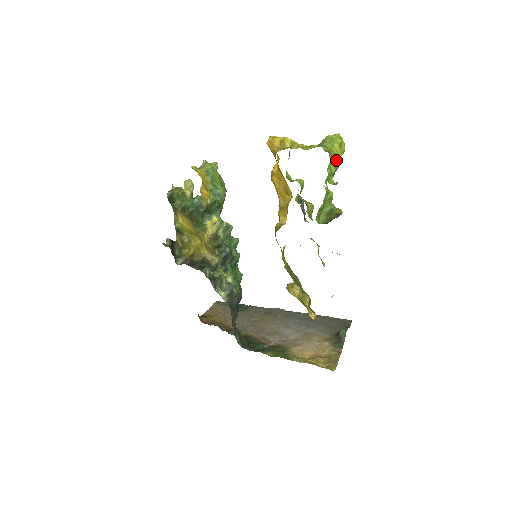
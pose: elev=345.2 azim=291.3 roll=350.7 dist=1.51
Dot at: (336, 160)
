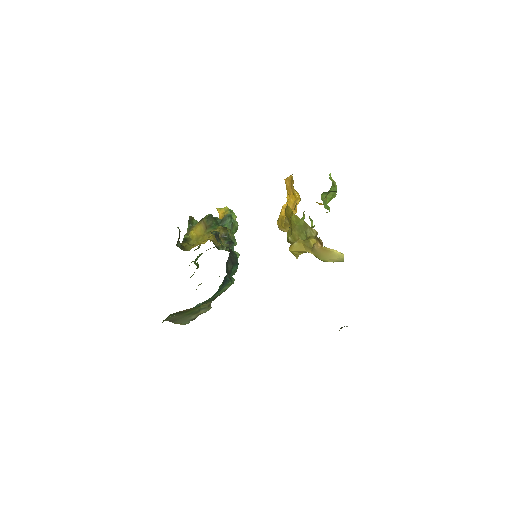
Dot at: occluded
